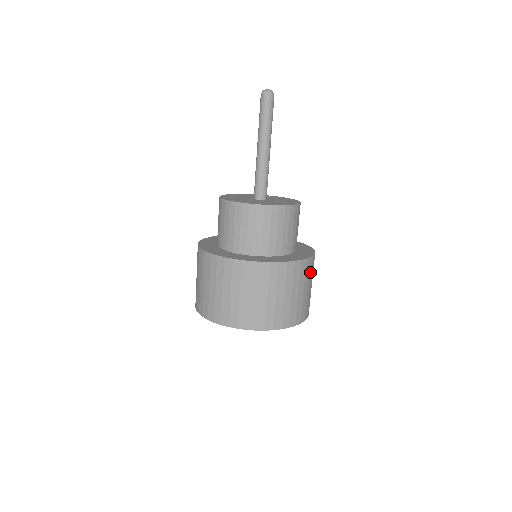
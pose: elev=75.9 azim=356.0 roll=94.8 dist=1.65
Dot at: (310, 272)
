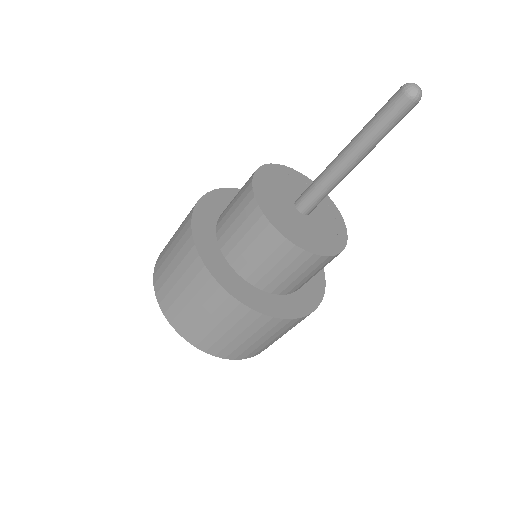
Dot at: (283, 329)
